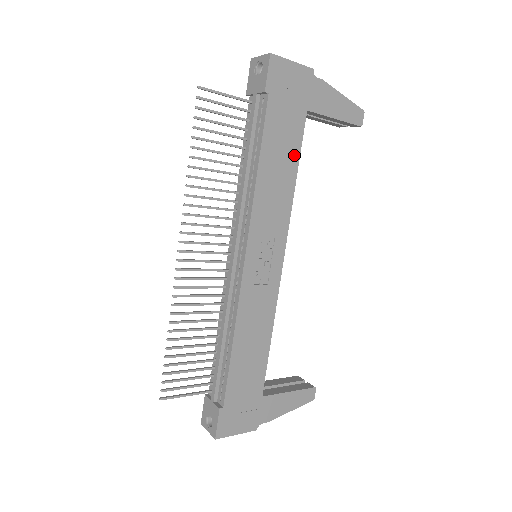
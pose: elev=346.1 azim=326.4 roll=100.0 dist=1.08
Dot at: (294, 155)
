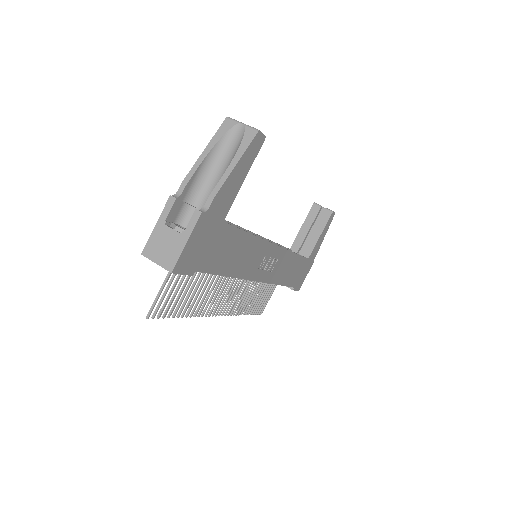
Dot at: (239, 237)
